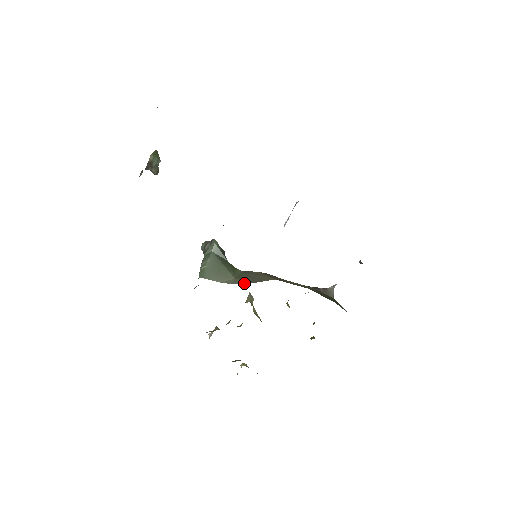
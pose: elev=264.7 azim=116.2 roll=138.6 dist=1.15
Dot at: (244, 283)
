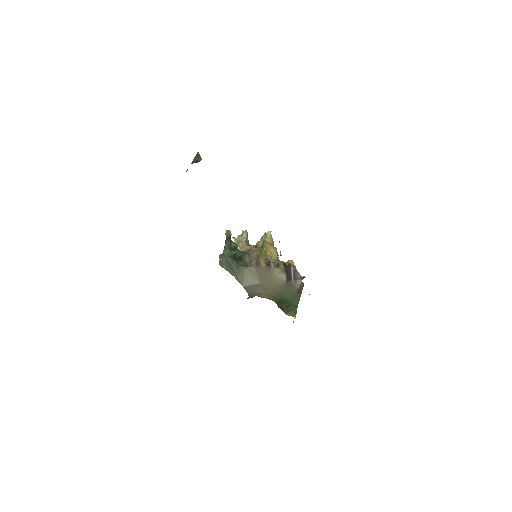
Dot at: occluded
